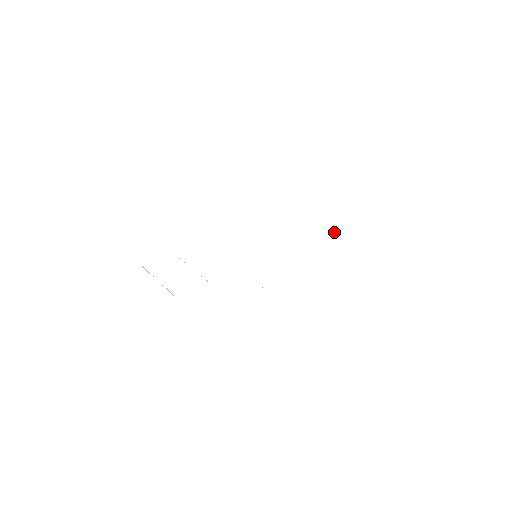
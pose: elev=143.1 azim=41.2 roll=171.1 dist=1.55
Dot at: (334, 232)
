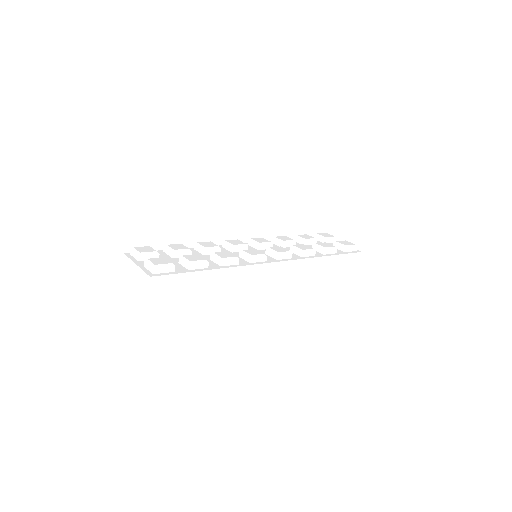
Dot at: (332, 245)
